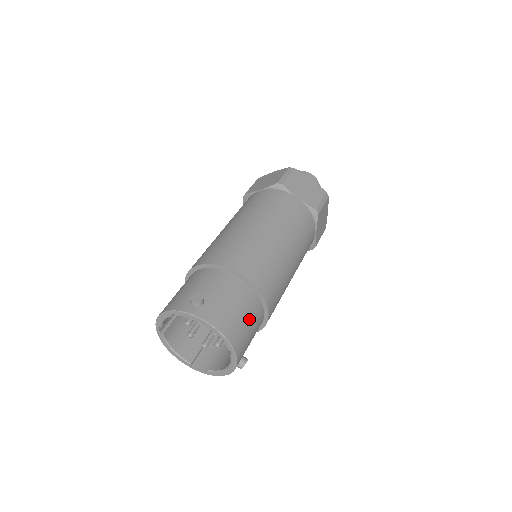
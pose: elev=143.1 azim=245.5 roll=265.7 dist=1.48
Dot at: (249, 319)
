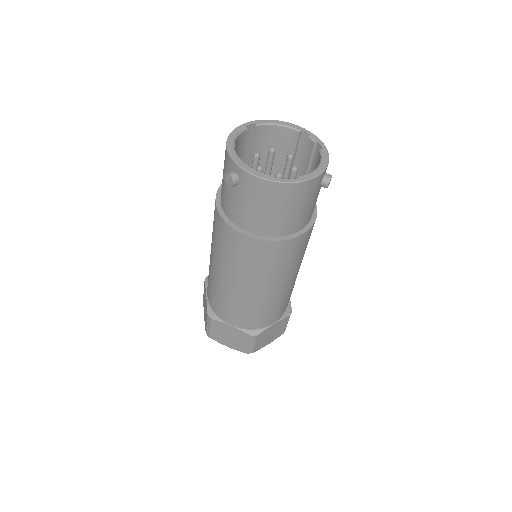
Dot at: occluded
